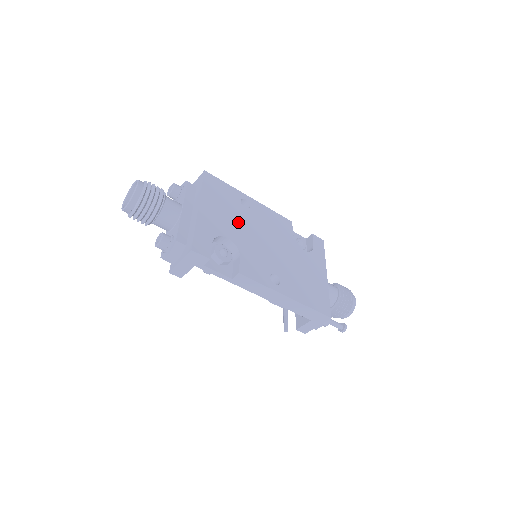
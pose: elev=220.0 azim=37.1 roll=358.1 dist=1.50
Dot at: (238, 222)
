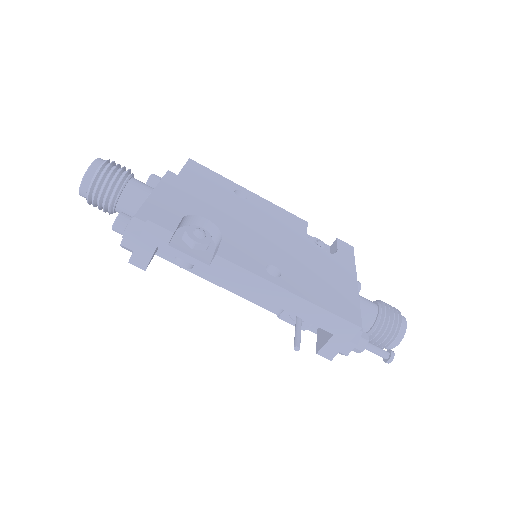
Dot at: (226, 208)
